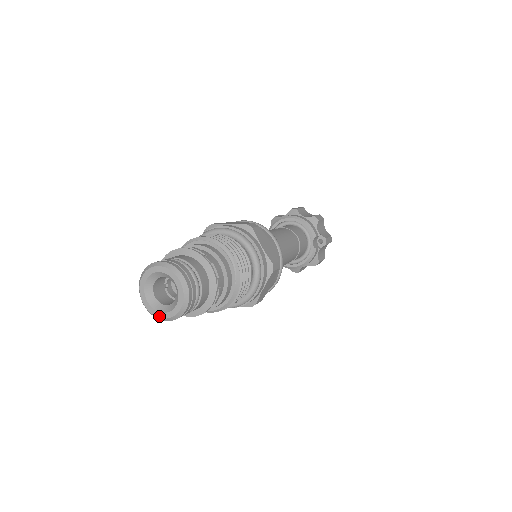
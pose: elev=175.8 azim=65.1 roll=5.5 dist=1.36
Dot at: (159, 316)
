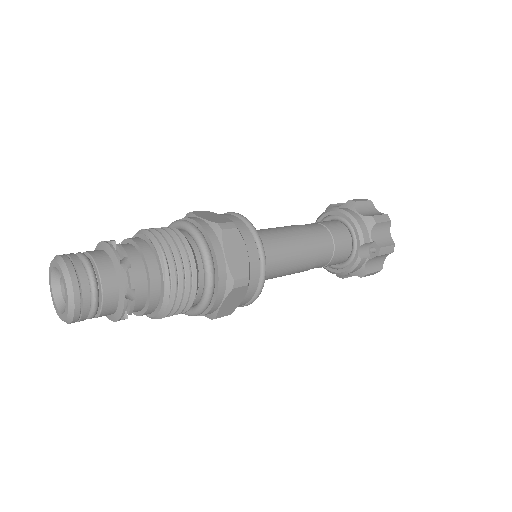
Dot at: (58, 314)
